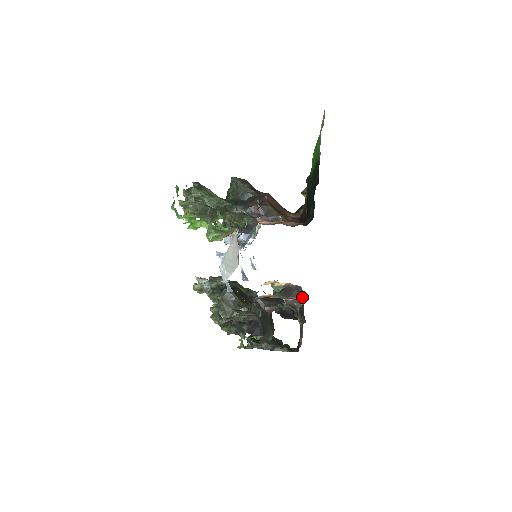
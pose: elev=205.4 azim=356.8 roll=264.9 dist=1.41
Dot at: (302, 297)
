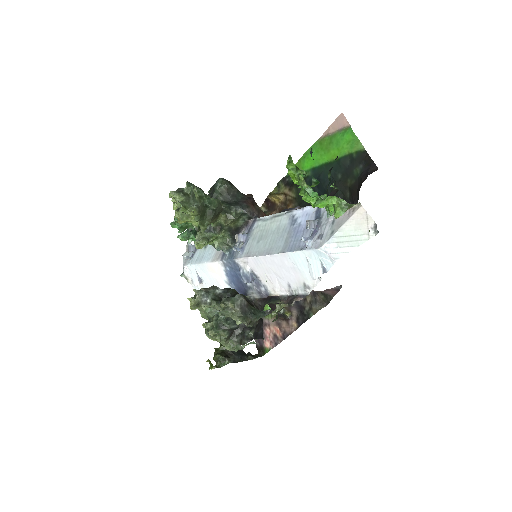
Dot at: occluded
